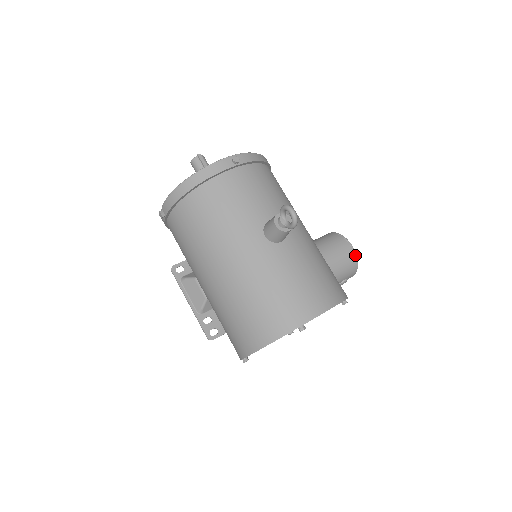
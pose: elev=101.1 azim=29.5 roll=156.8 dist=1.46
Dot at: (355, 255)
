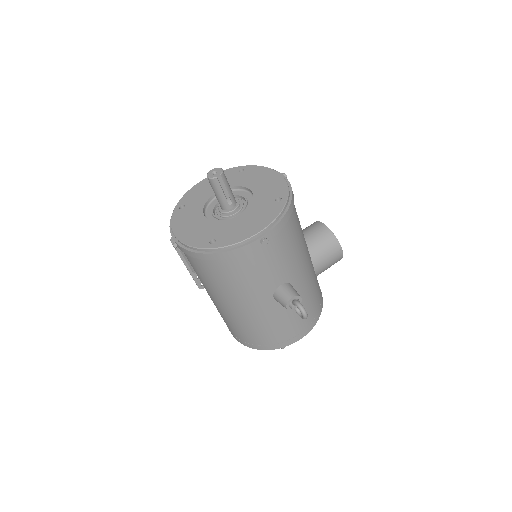
Dot at: (342, 257)
